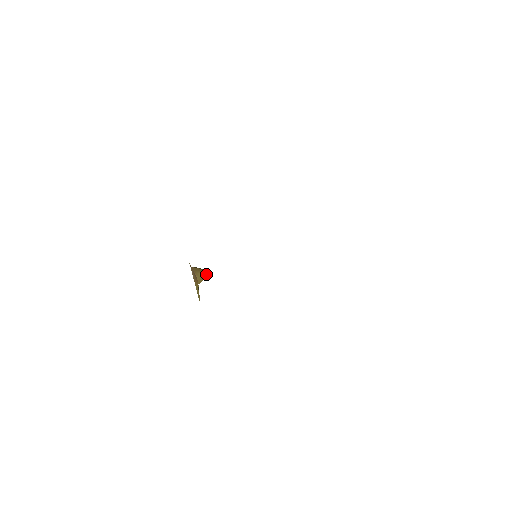
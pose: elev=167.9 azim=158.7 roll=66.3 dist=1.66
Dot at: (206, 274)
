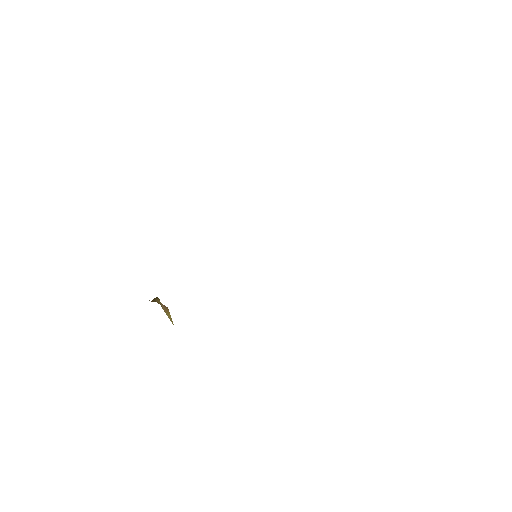
Dot at: (159, 300)
